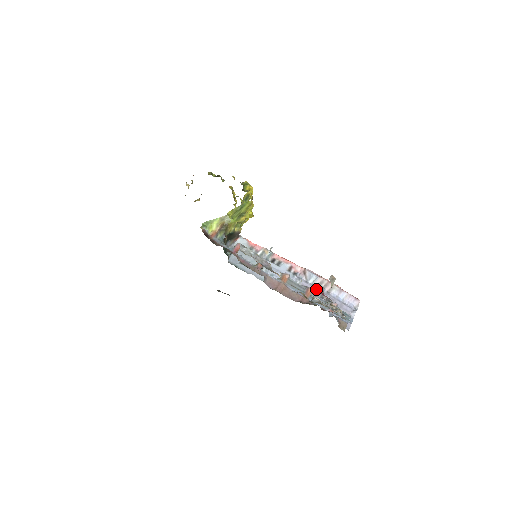
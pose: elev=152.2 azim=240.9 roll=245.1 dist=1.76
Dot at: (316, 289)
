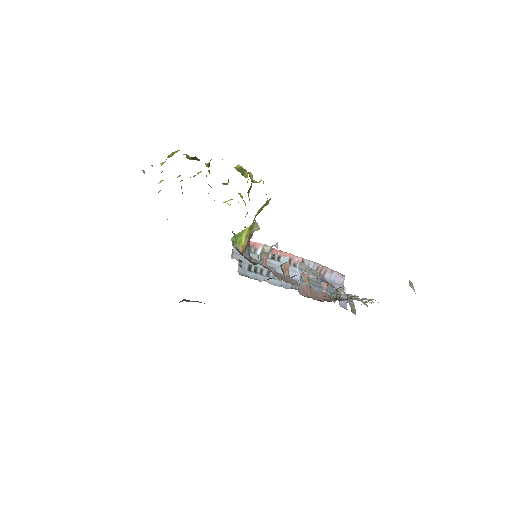
Dot at: occluded
